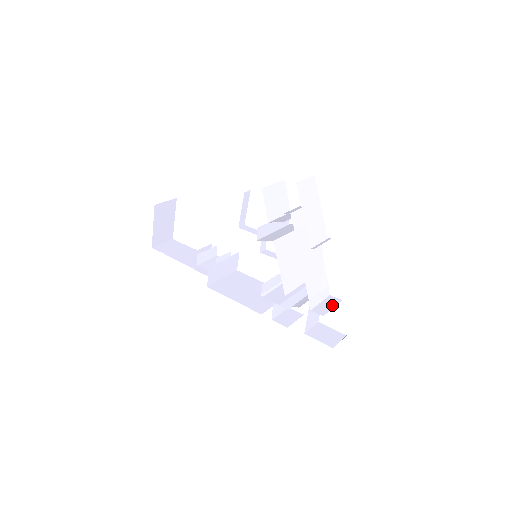
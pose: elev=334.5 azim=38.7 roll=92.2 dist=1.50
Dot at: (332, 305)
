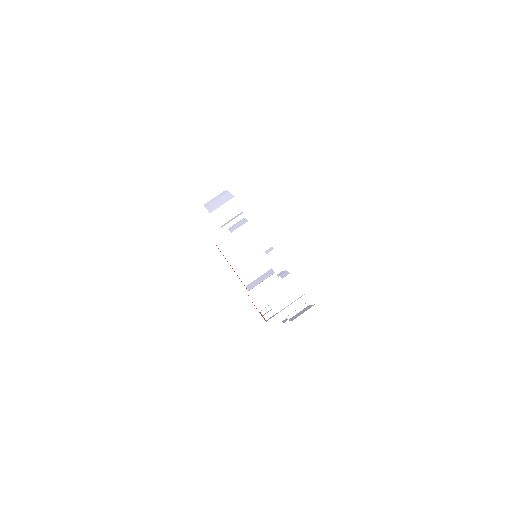
Dot at: (294, 310)
